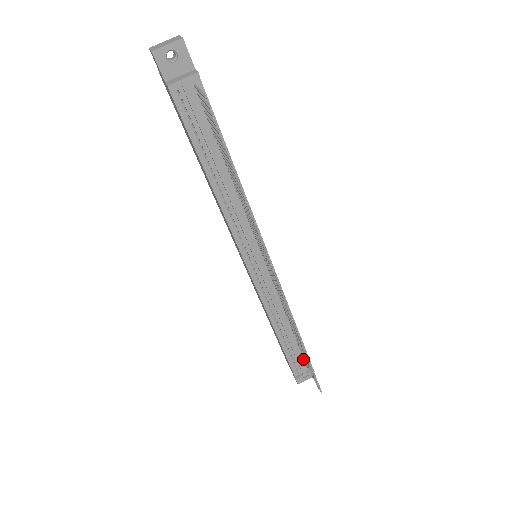
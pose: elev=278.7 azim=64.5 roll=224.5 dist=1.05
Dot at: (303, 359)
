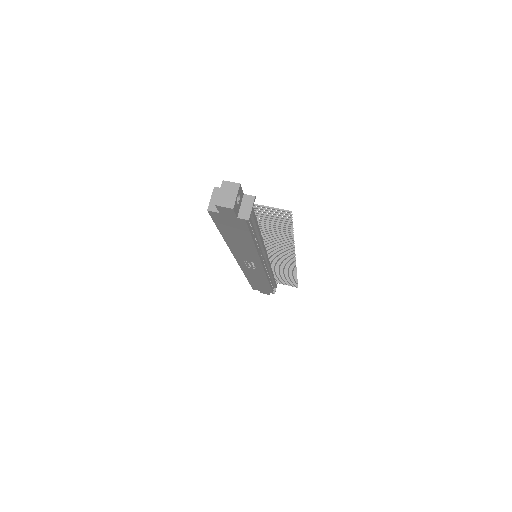
Dot at: occluded
